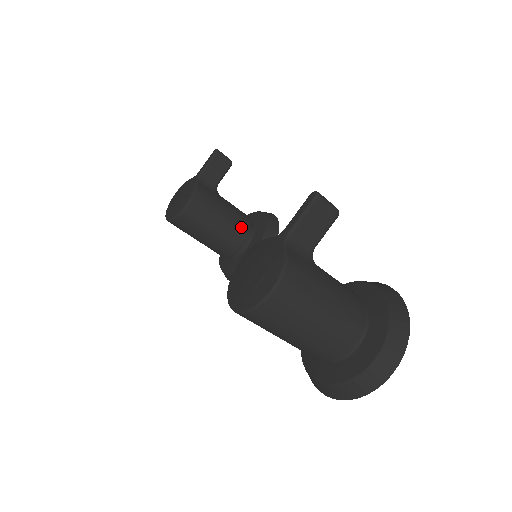
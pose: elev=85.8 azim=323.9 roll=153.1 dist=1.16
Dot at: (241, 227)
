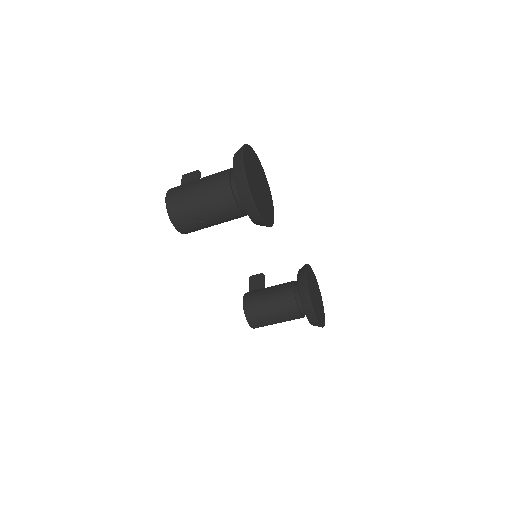
Dot at: (285, 284)
